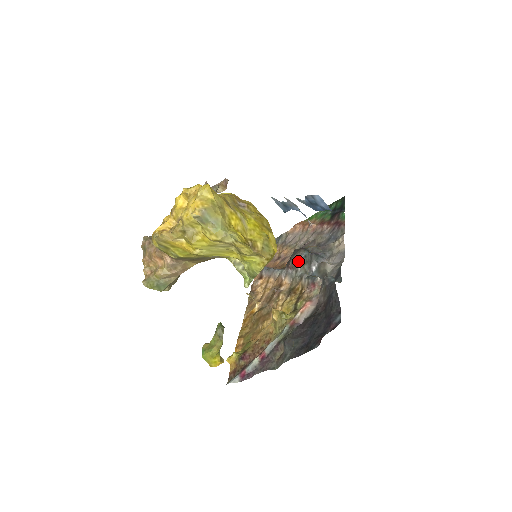
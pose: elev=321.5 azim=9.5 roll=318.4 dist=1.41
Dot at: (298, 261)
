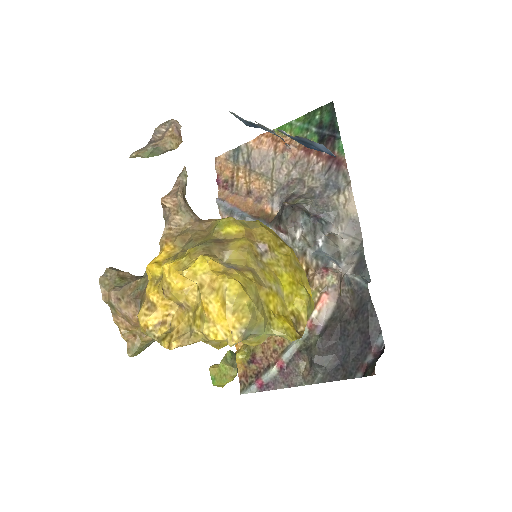
Dot at: (293, 225)
